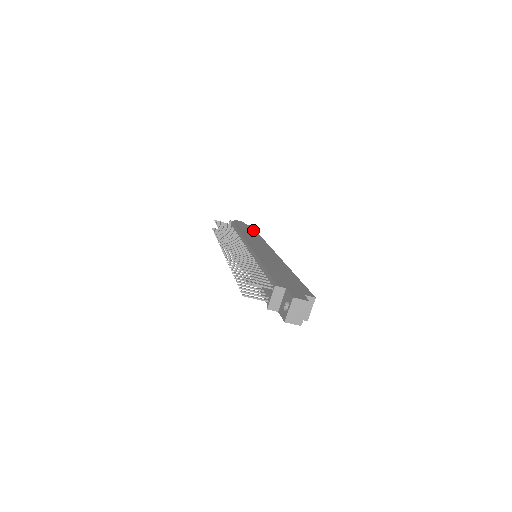
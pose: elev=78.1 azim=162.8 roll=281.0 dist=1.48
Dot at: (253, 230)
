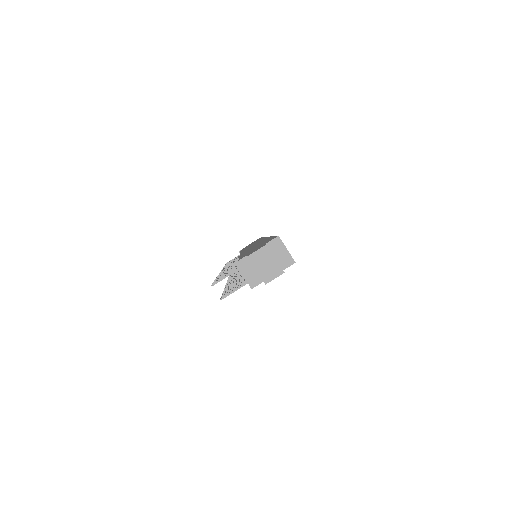
Dot at: (258, 239)
